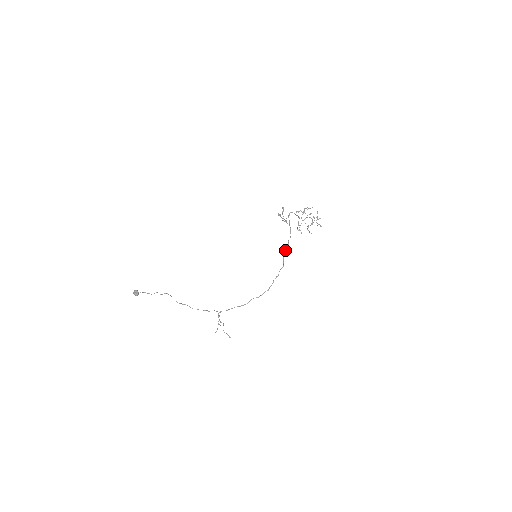
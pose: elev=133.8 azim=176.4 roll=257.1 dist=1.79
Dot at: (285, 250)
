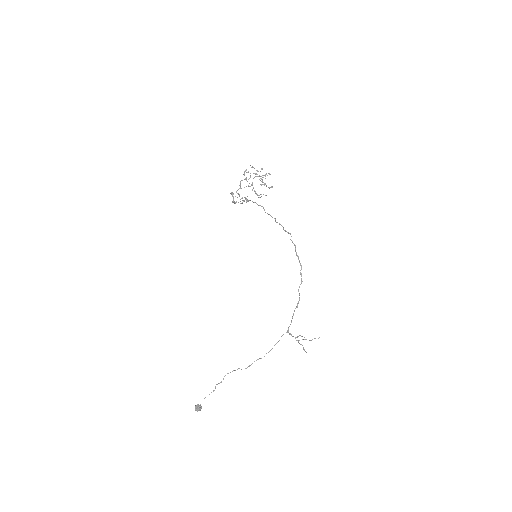
Dot at: (276, 222)
